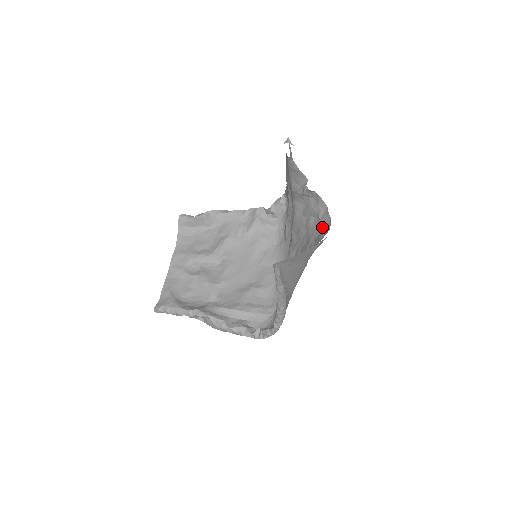
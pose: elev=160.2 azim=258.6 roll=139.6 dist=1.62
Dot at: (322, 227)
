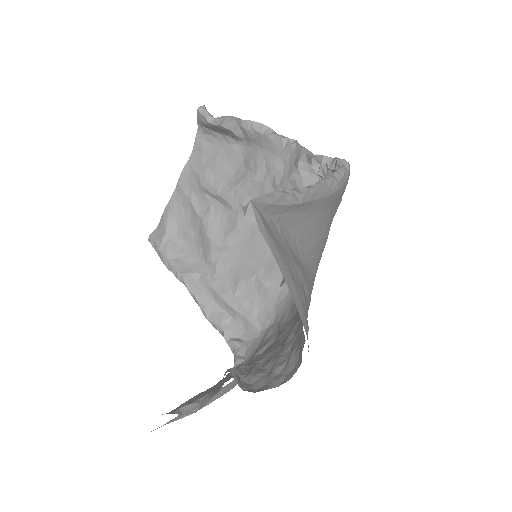
Dot at: (300, 345)
